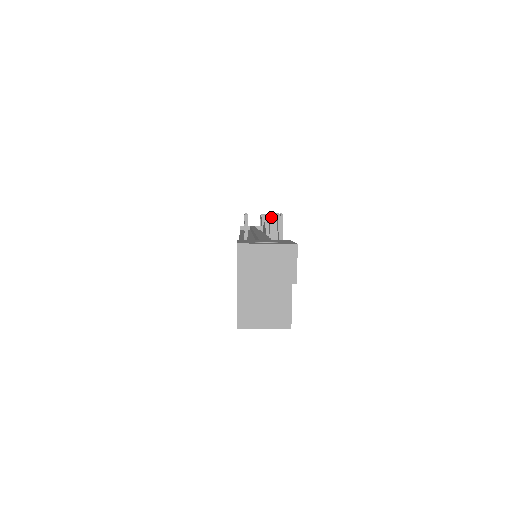
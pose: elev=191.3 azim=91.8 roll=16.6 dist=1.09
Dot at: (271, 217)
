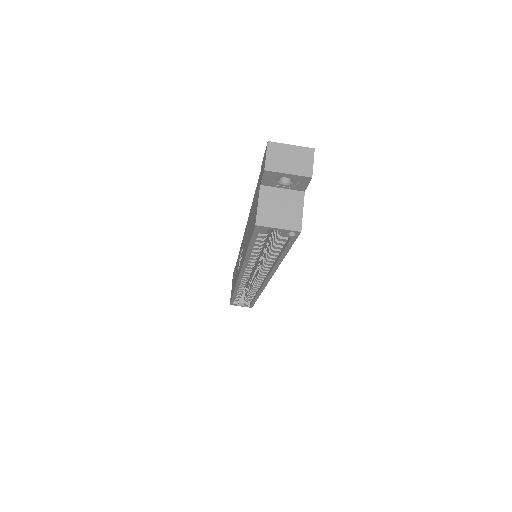
Dot at: occluded
